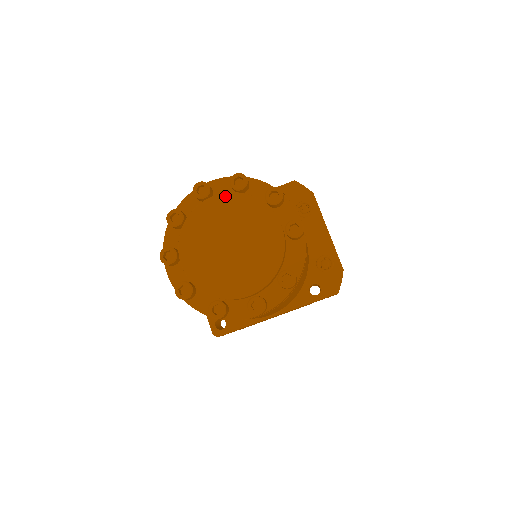
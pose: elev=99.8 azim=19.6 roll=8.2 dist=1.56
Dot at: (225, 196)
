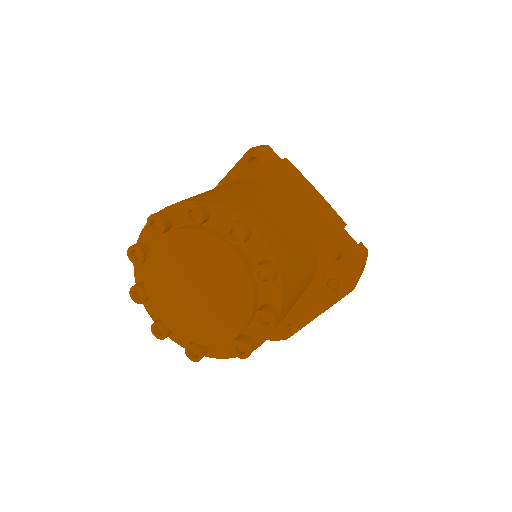
Dot at: (240, 266)
